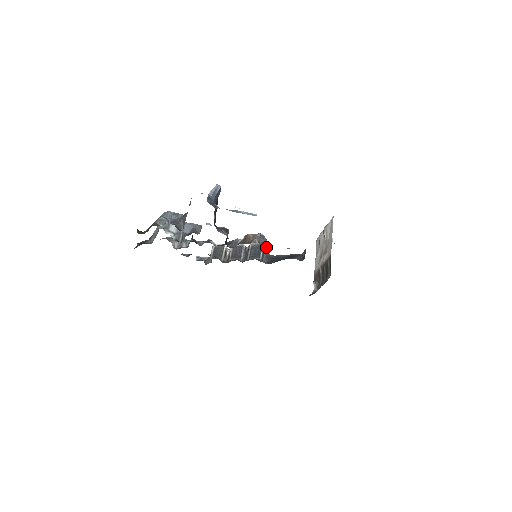
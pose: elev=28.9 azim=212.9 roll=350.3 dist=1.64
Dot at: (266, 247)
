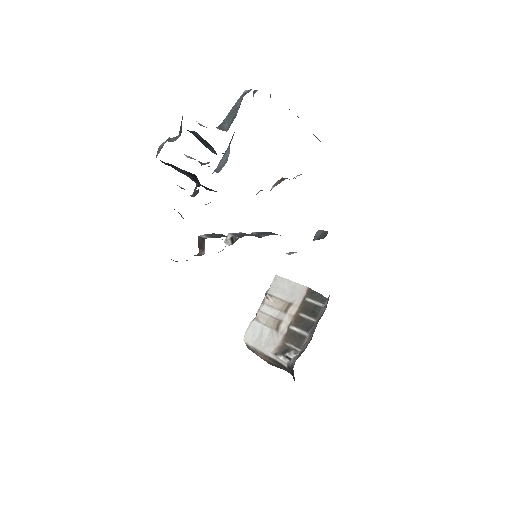
Dot at: occluded
